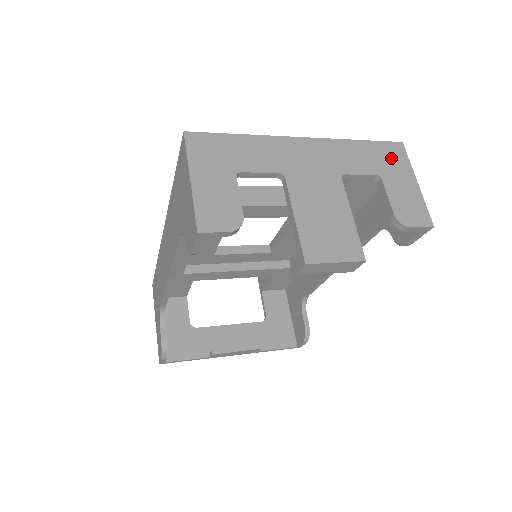
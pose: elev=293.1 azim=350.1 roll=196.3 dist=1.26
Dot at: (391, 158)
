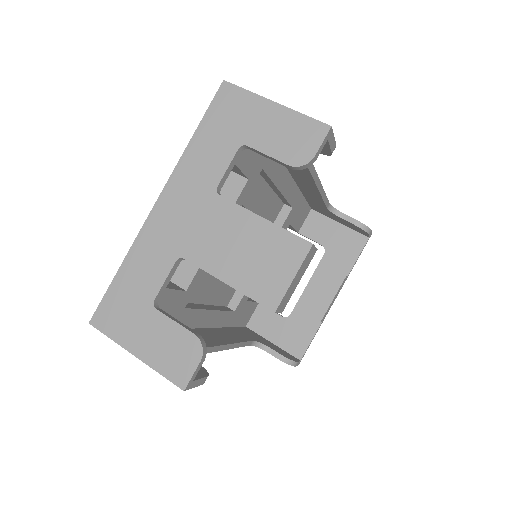
Dot at: (232, 112)
